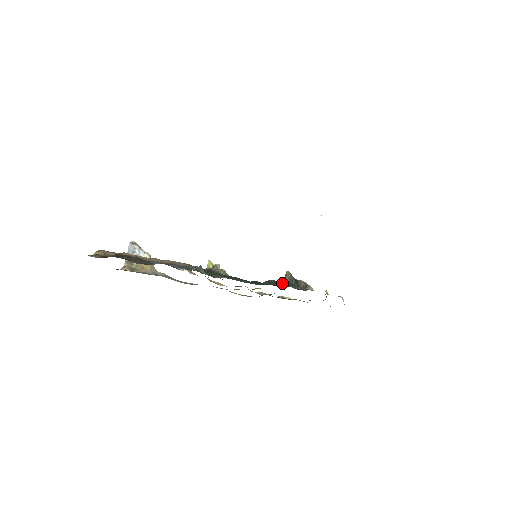
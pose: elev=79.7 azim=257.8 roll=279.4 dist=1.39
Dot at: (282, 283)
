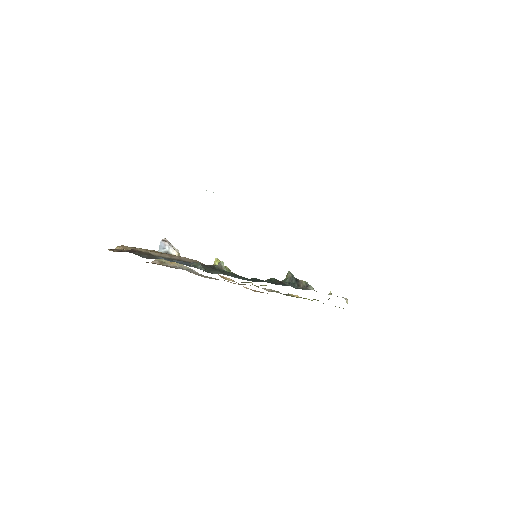
Dot at: (282, 282)
